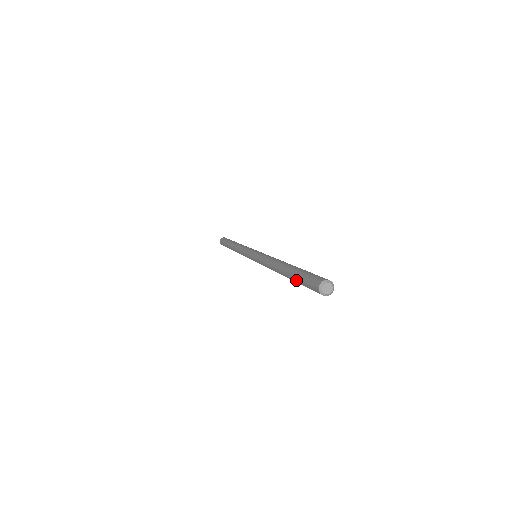
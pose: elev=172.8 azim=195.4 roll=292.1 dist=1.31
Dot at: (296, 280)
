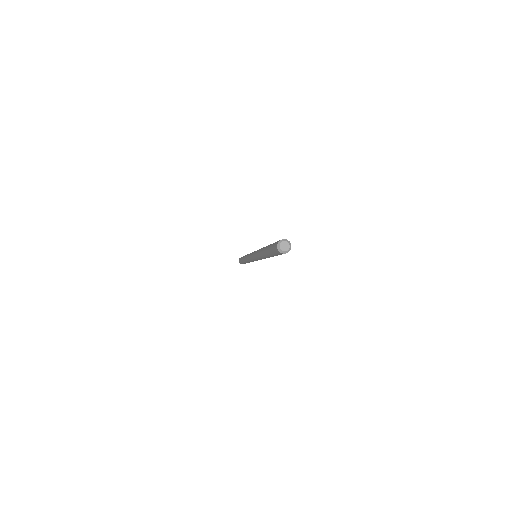
Dot at: occluded
